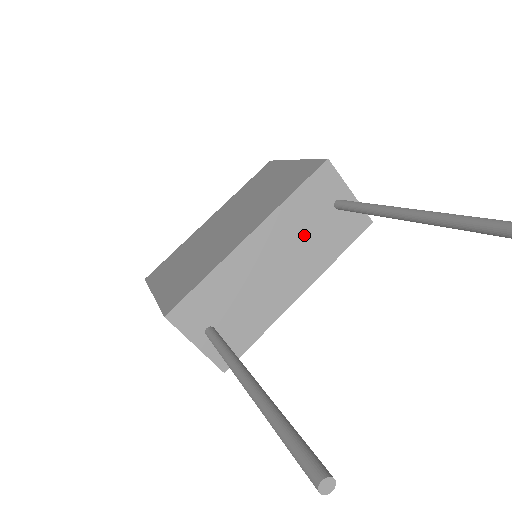
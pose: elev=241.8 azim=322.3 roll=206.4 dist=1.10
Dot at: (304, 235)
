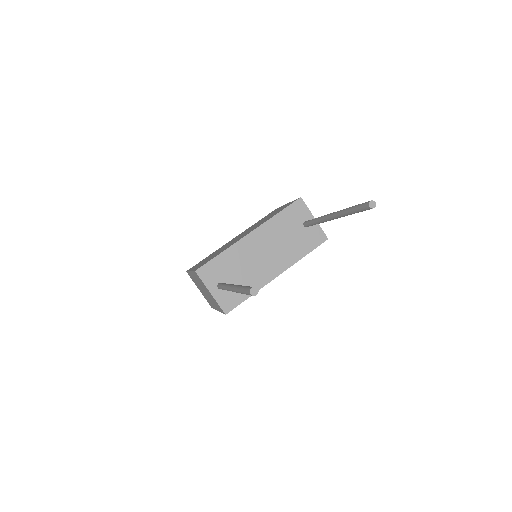
Dot at: (283, 239)
